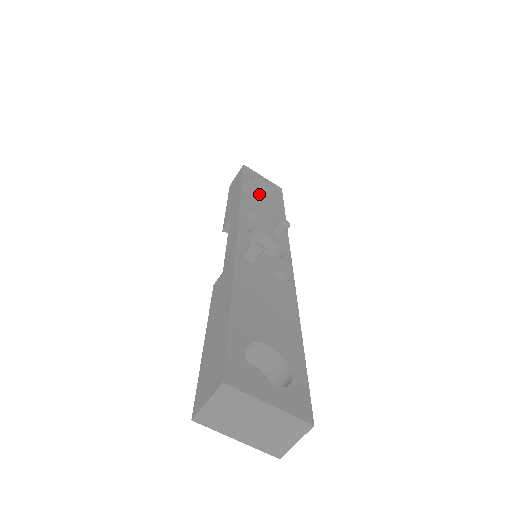
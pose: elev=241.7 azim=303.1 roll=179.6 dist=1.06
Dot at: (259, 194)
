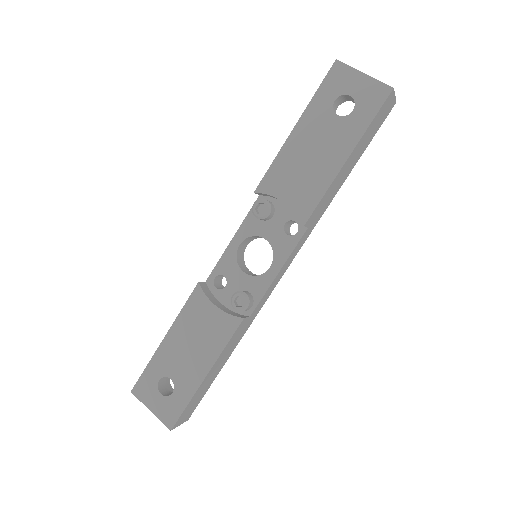
Dot at: occluded
